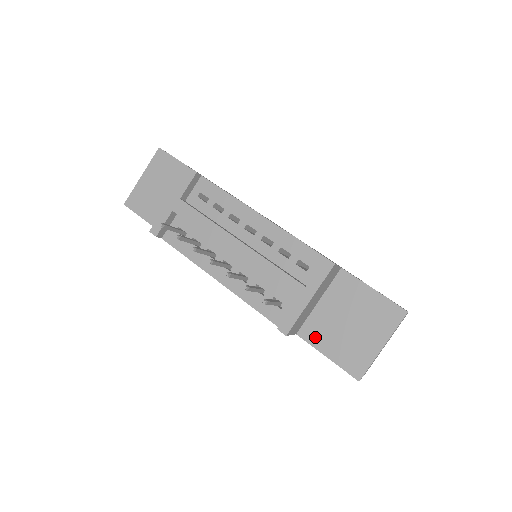
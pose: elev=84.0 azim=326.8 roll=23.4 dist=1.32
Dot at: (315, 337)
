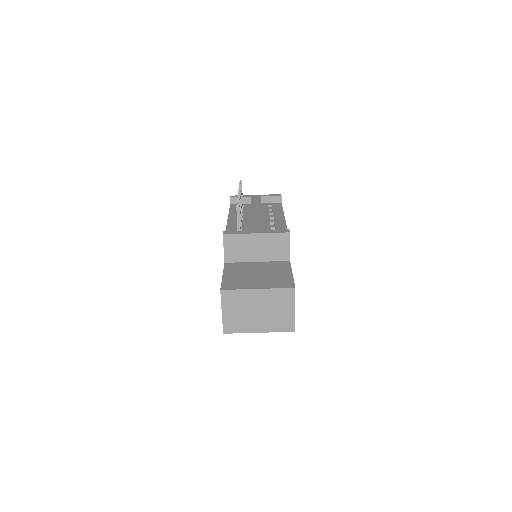
Dot at: (231, 268)
